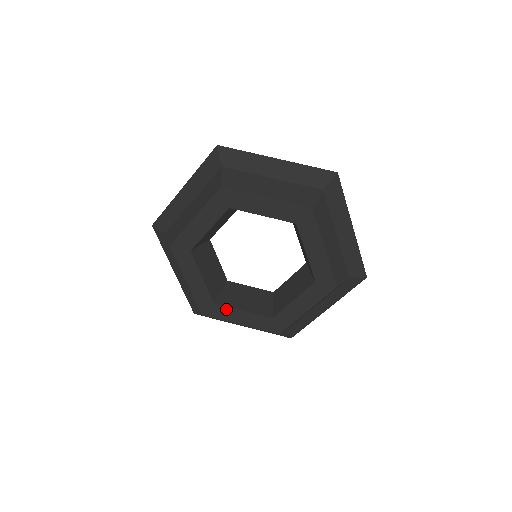
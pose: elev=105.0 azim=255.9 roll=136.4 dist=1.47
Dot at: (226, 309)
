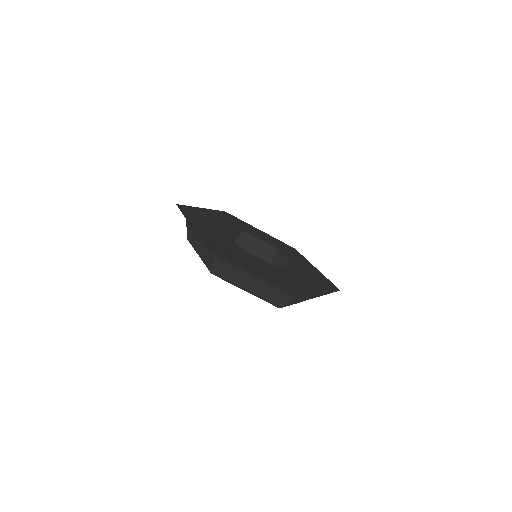
Dot at: occluded
